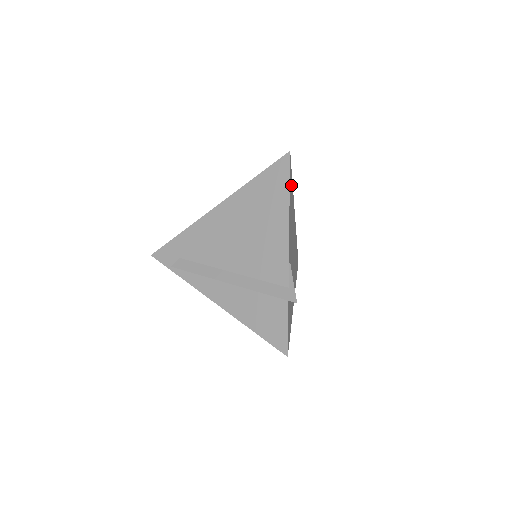
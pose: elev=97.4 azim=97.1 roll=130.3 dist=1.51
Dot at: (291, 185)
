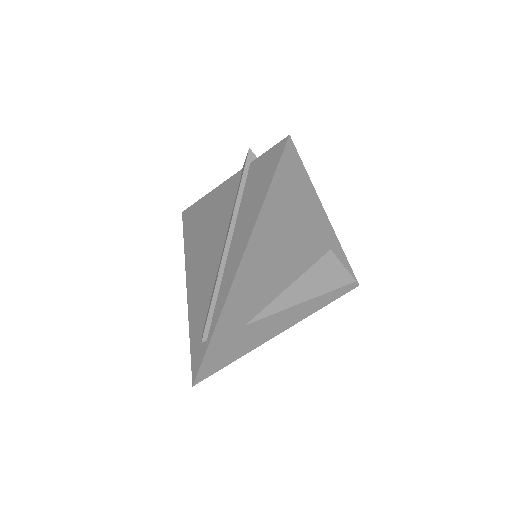
Dot at: occluded
